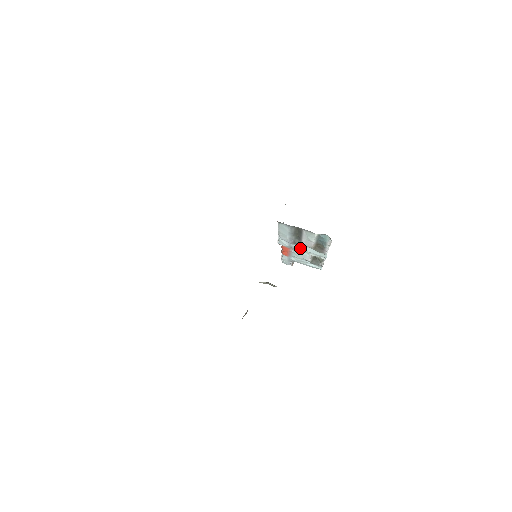
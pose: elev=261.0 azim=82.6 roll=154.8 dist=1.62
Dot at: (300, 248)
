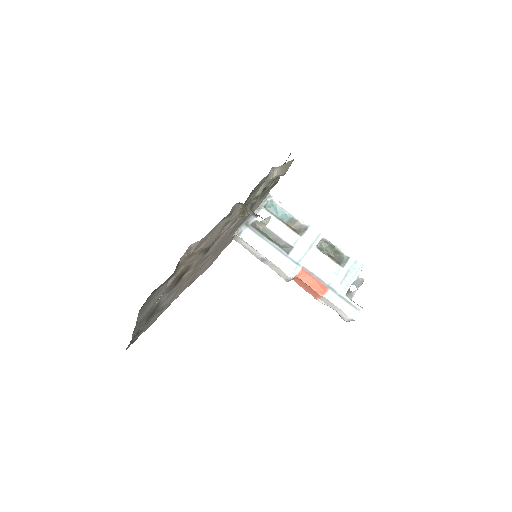
Dot at: (300, 252)
